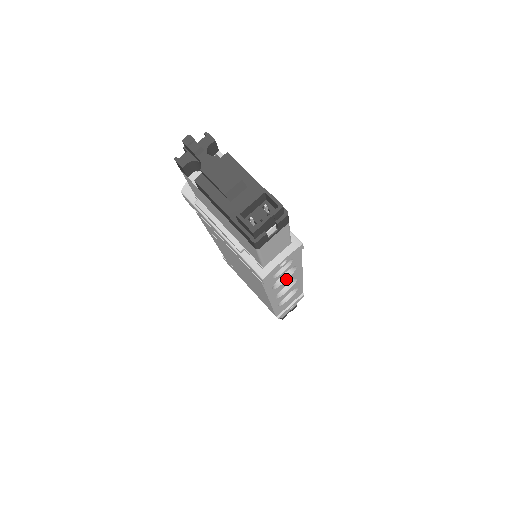
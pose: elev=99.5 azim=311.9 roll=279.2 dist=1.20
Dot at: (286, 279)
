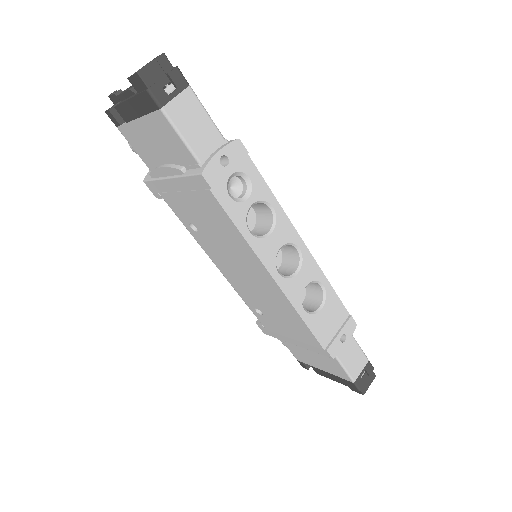
Dot at: (271, 231)
